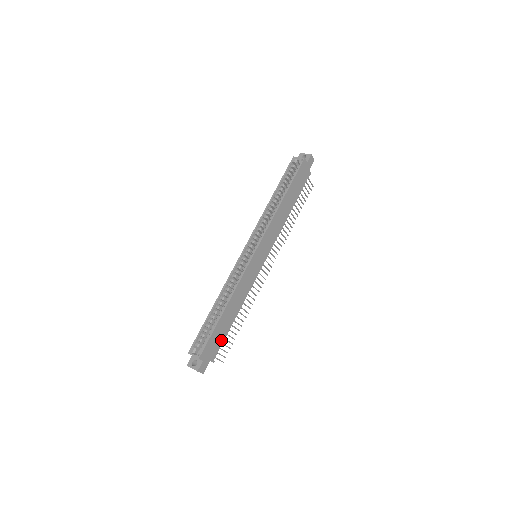
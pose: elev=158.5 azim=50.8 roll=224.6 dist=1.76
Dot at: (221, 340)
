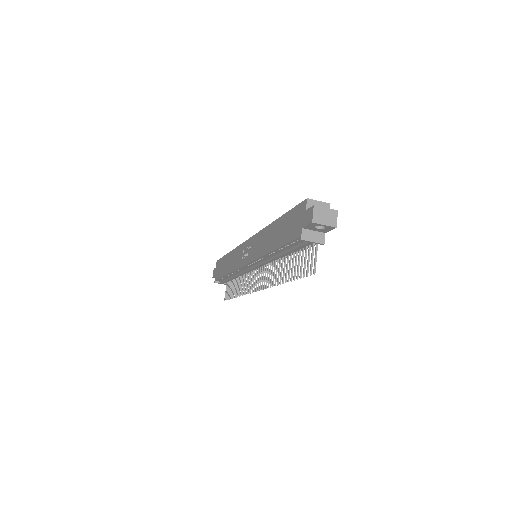
Dot at: occluded
